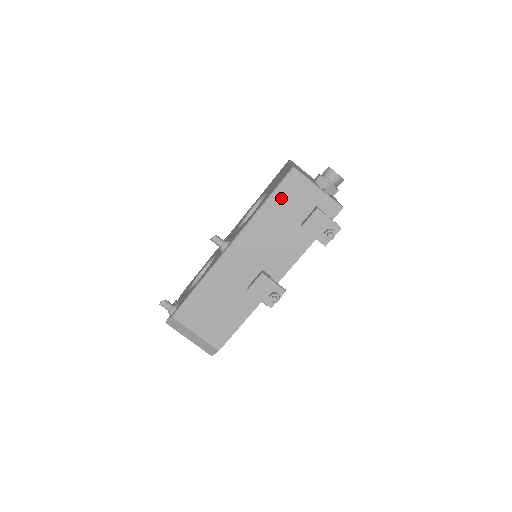
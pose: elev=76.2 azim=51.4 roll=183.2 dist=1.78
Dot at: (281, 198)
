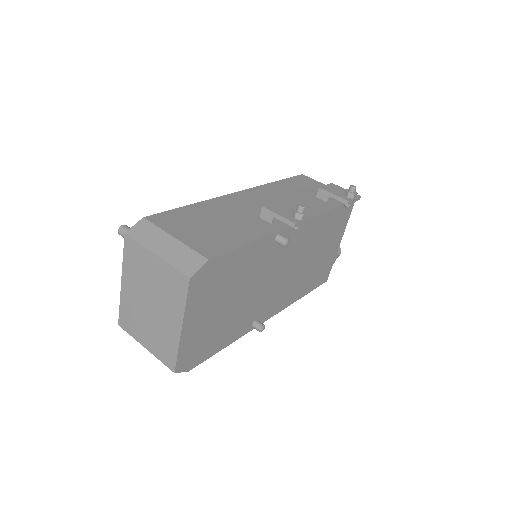
Dot at: (293, 182)
